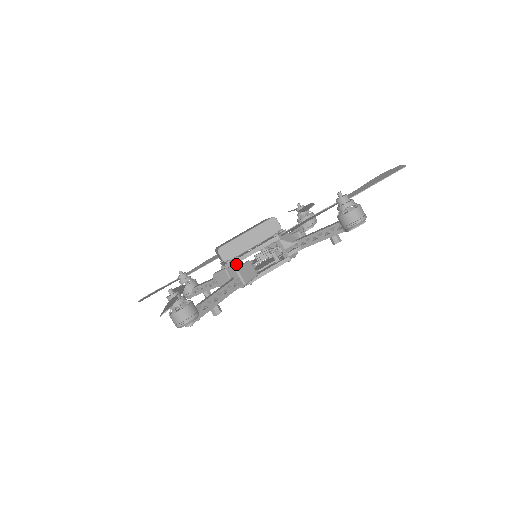
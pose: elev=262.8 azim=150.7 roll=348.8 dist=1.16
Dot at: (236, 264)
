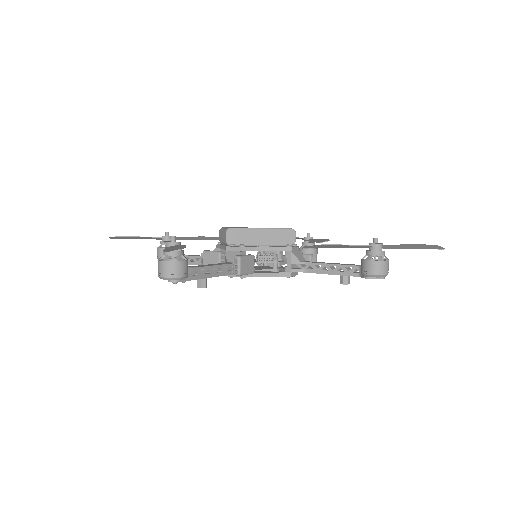
Dot at: (240, 251)
